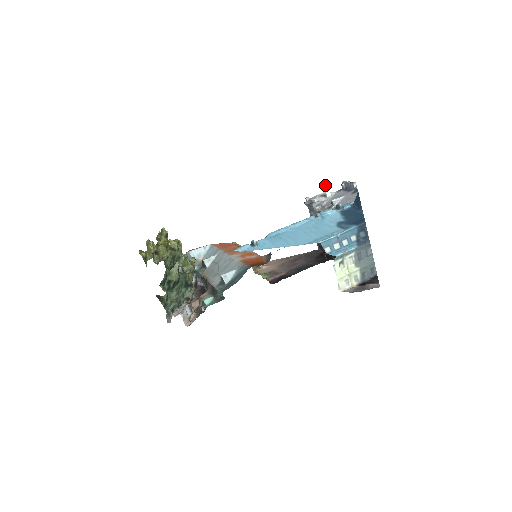
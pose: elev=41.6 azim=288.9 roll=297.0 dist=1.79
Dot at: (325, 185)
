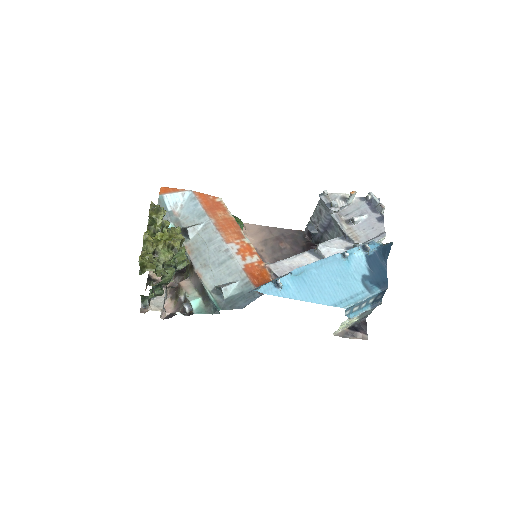
Dot at: (353, 193)
